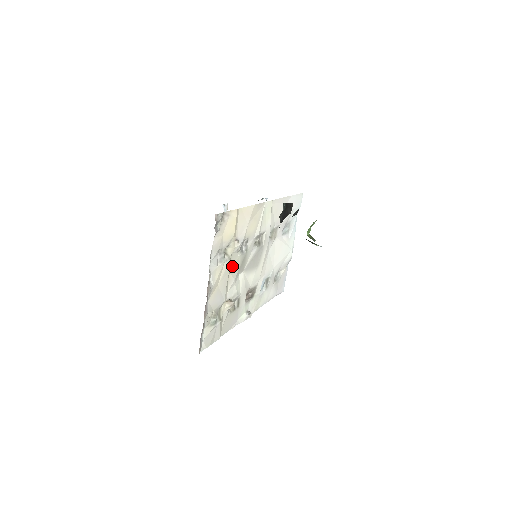
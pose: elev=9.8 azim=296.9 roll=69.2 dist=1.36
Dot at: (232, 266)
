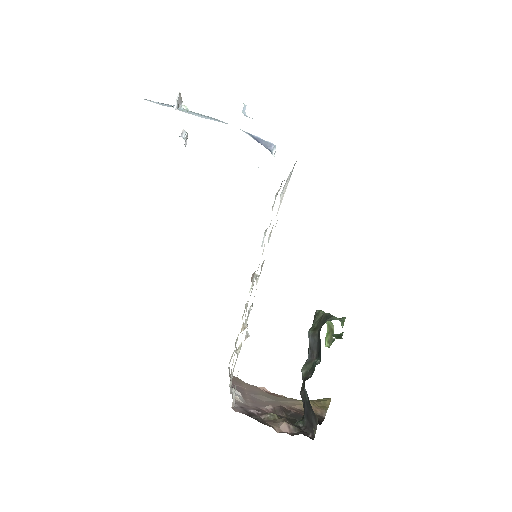
Dot at: occluded
